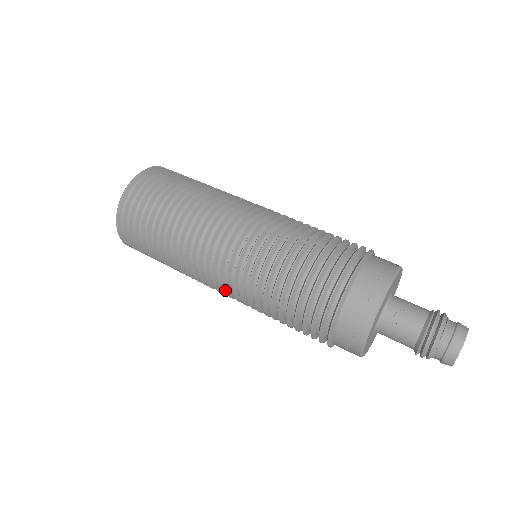
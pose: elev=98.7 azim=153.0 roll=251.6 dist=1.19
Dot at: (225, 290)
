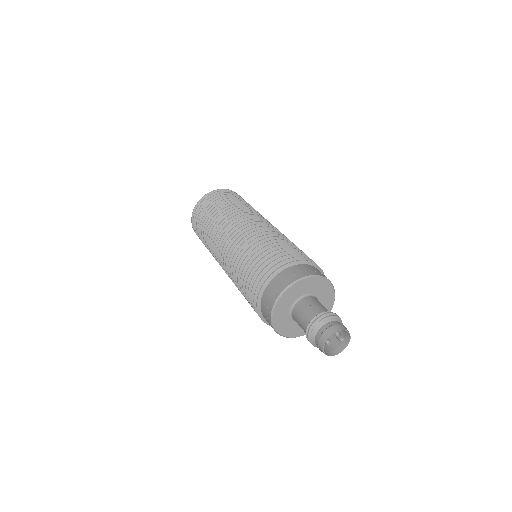
Dot at: occluded
